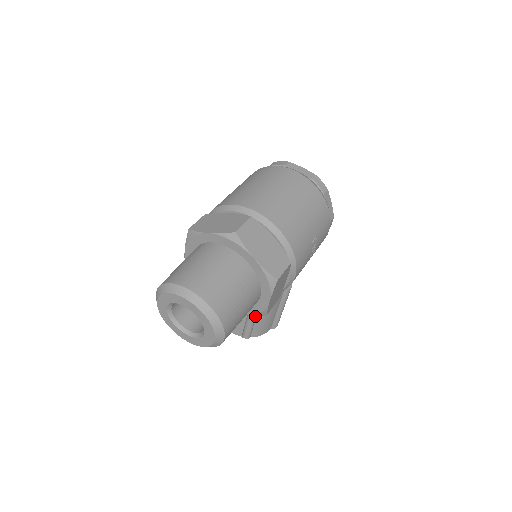
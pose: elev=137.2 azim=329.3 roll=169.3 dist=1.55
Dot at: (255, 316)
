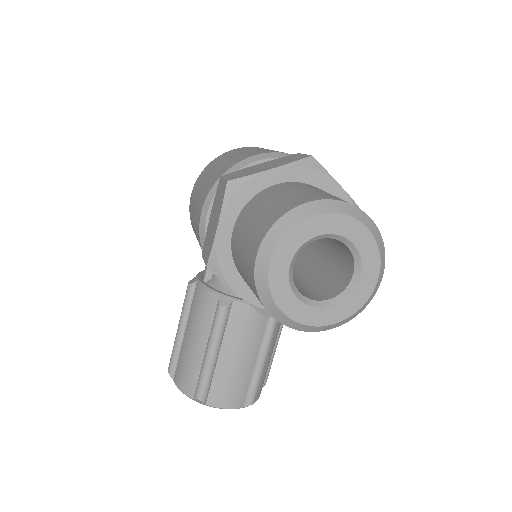
Dot at: (268, 351)
